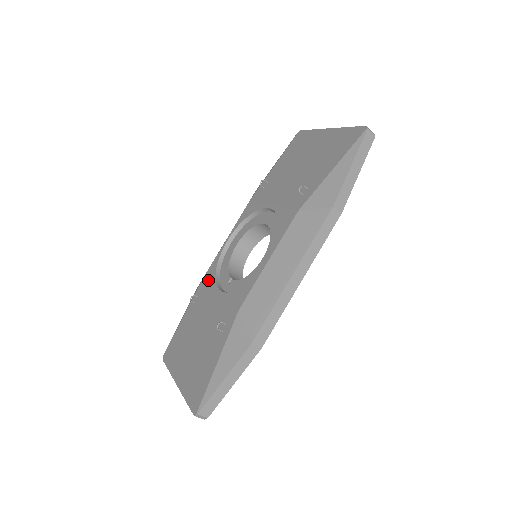
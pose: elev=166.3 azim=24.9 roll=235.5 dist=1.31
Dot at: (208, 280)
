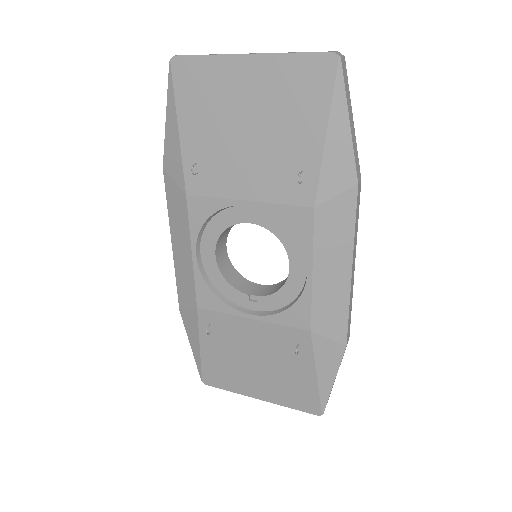
Dot at: (212, 307)
